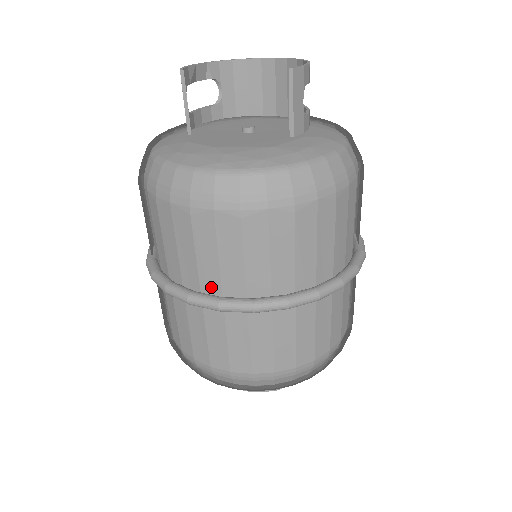
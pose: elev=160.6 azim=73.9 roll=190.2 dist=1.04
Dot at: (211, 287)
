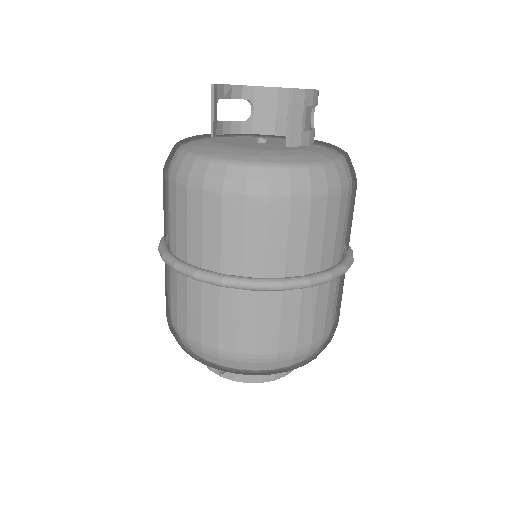
Dot at: (194, 259)
